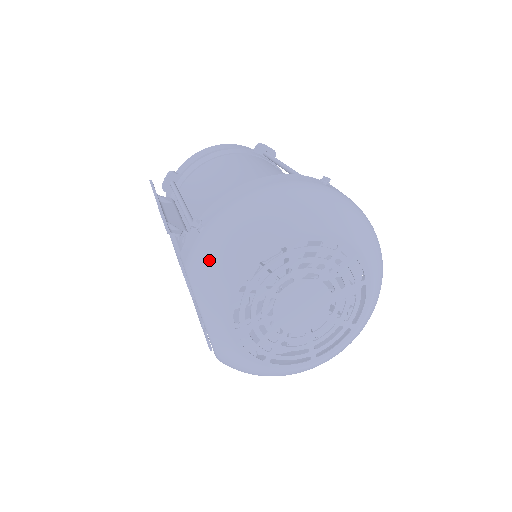
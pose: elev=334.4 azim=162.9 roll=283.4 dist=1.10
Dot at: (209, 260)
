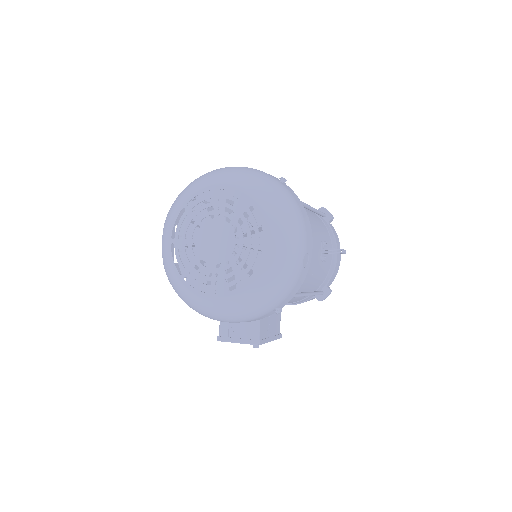
Dot at: (180, 193)
